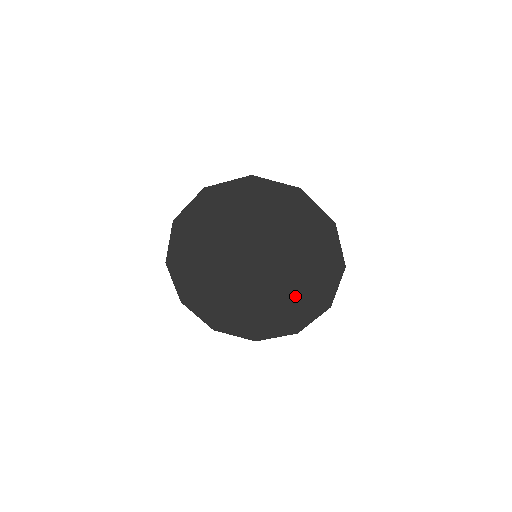
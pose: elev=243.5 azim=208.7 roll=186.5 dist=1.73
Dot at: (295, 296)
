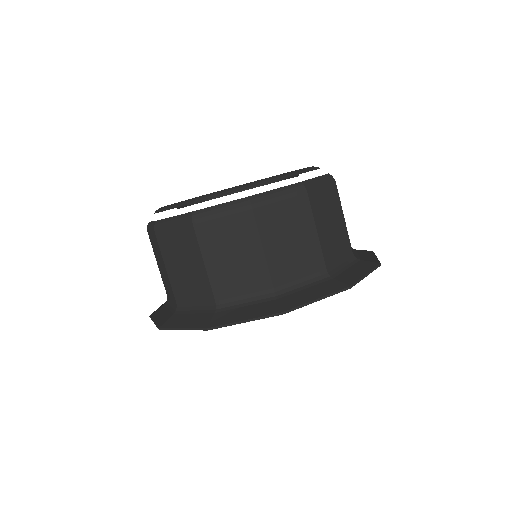
Dot at: occluded
